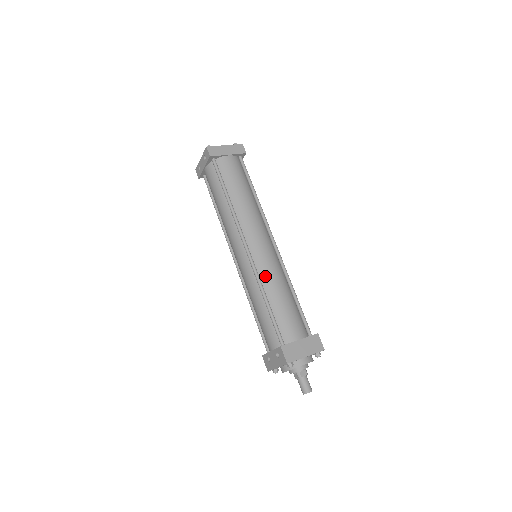
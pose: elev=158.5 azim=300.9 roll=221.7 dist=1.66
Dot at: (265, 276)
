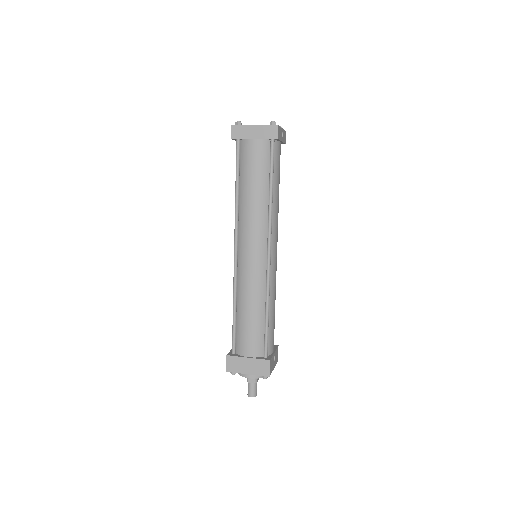
Dot at: (241, 287)
